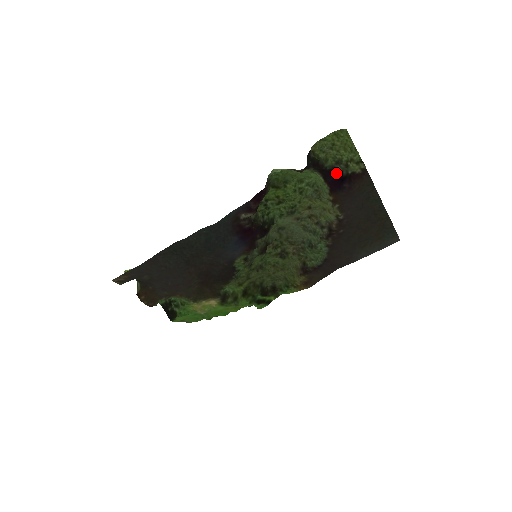
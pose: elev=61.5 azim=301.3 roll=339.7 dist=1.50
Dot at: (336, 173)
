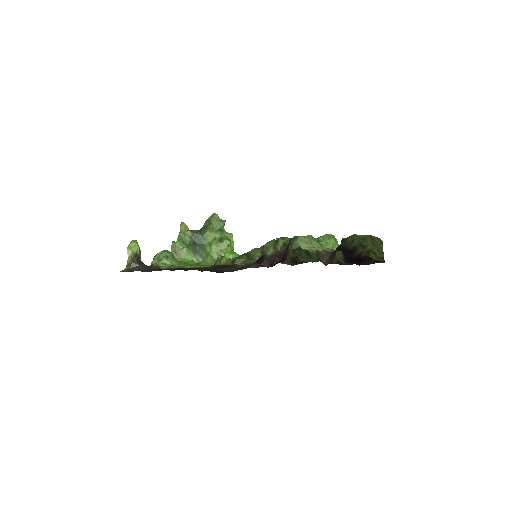
Dot at: (356, 253)
